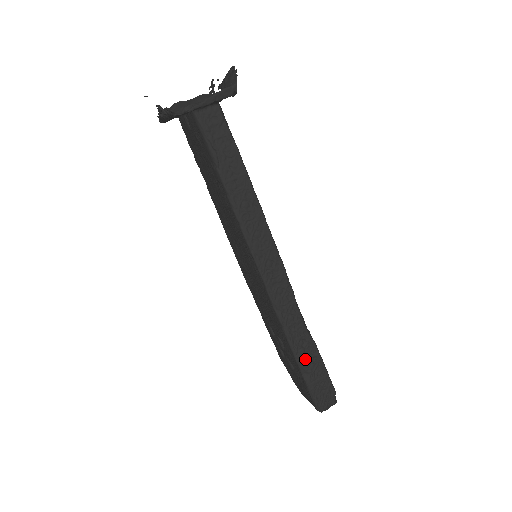
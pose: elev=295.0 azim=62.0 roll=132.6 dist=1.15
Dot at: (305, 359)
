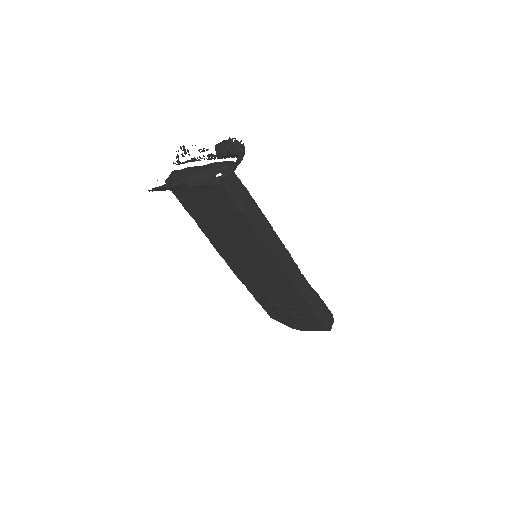
Dot at: (315, 304)
